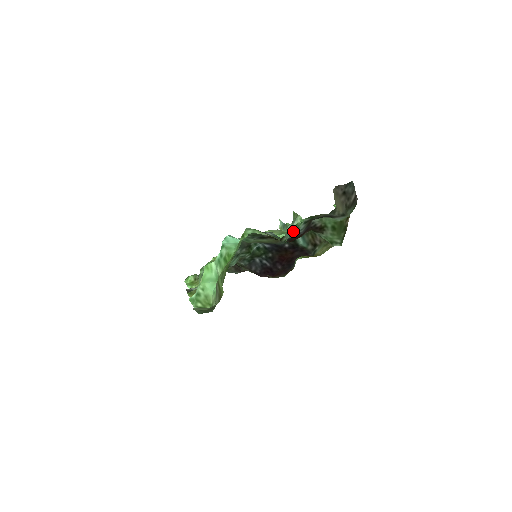
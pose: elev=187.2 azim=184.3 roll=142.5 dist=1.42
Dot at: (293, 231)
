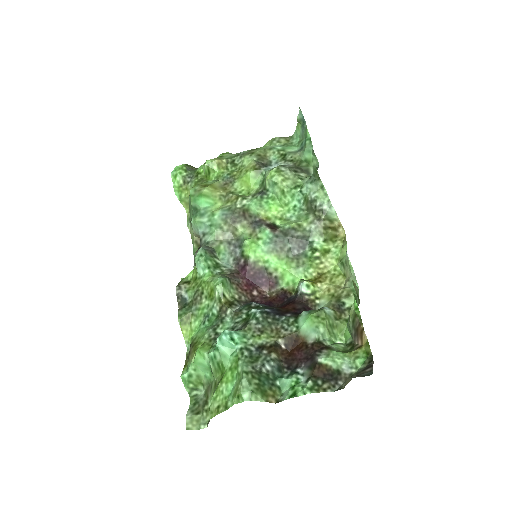
Dot at: (293, 377)
